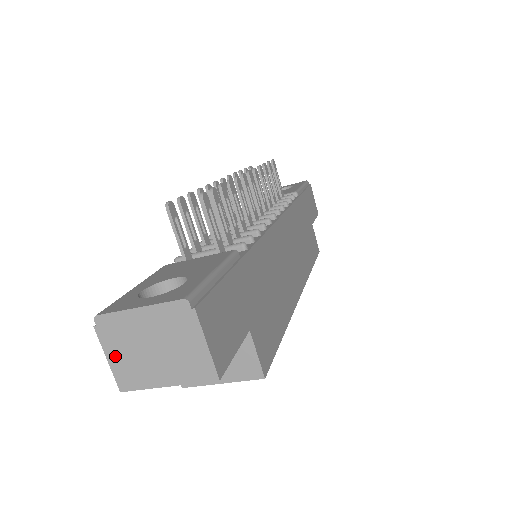
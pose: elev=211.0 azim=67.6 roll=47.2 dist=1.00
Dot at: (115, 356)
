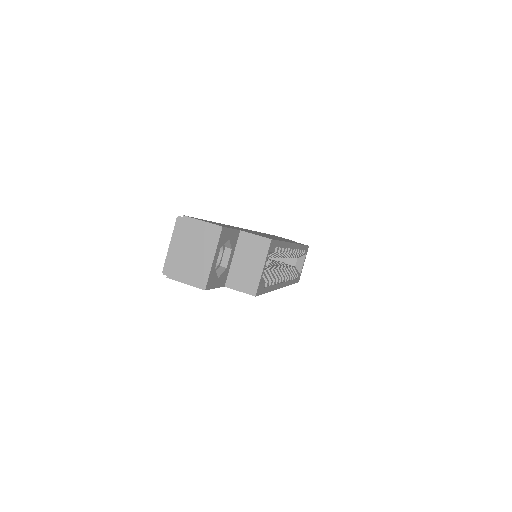
Dot at: (186, 277)
